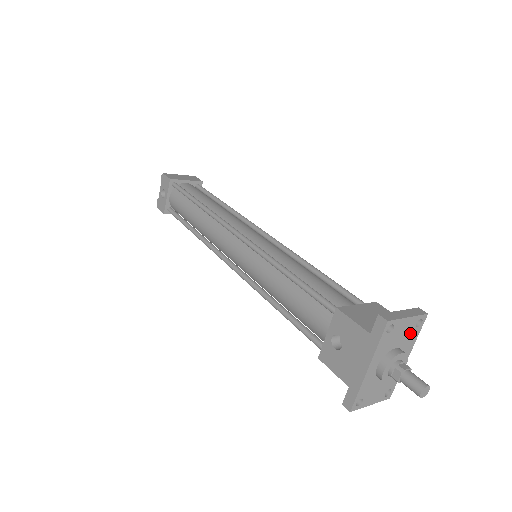
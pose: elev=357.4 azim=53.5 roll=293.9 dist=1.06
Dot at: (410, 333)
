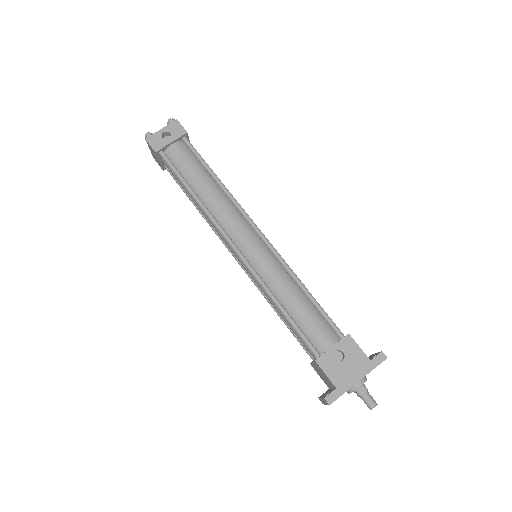
Dot at: occluded
